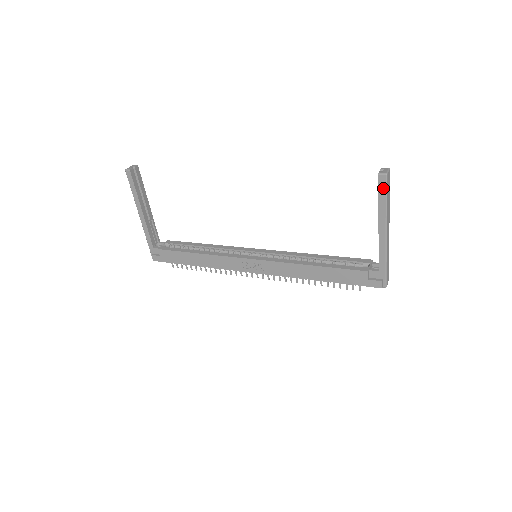
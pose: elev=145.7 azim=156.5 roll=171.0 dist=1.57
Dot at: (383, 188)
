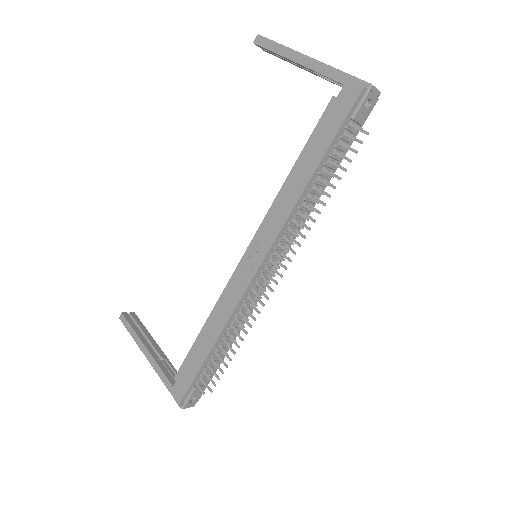
Dot at: (265, 42)
